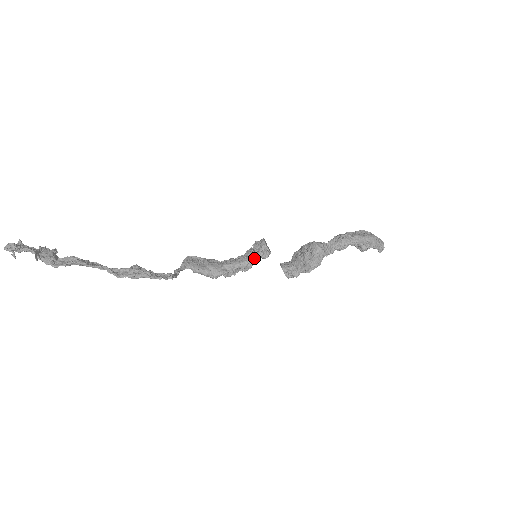
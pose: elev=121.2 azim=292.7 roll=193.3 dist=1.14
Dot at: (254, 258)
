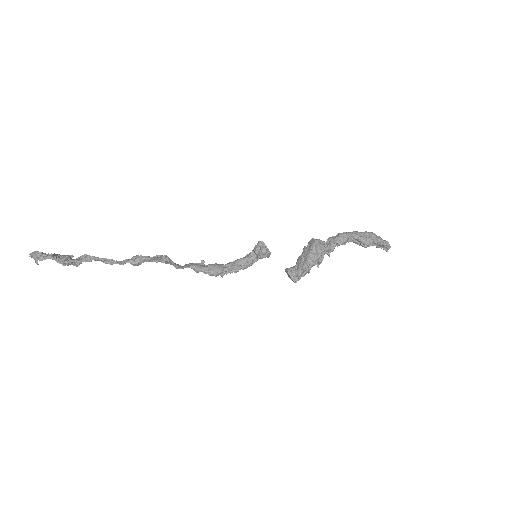
Dot at: (252, 254)
